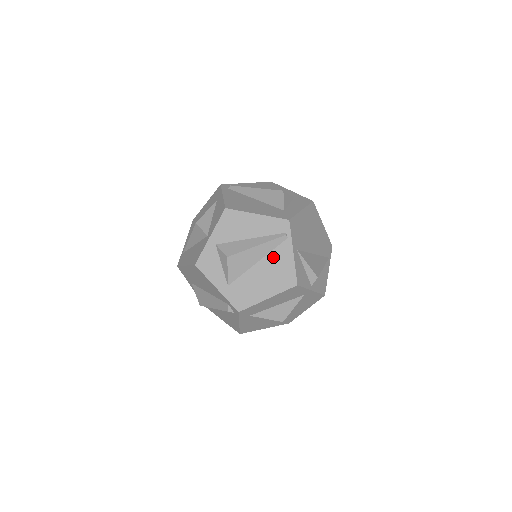
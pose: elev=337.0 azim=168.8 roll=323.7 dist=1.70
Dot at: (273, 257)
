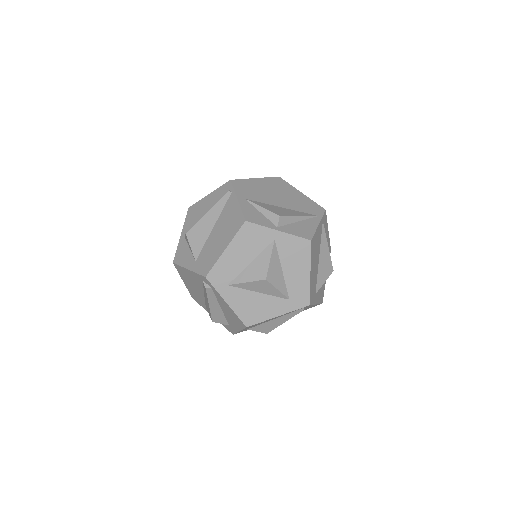
Dot at: (224, 214)
